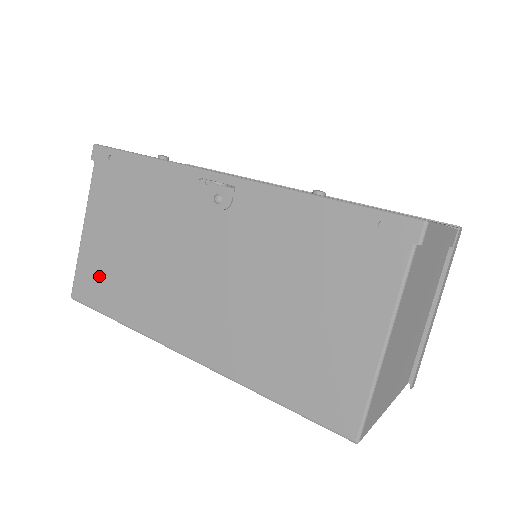
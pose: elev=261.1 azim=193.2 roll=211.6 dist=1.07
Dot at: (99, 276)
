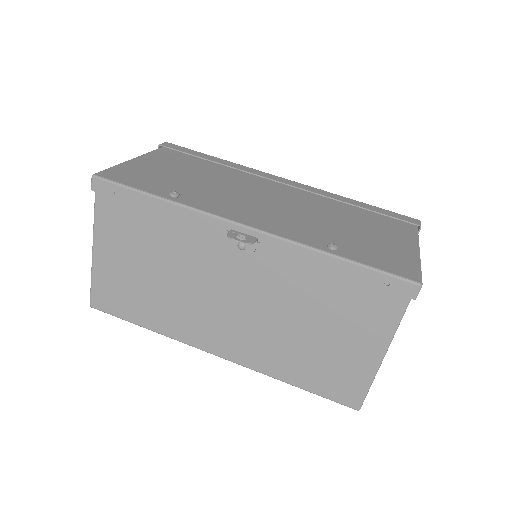
Dot at: (120, 293)
